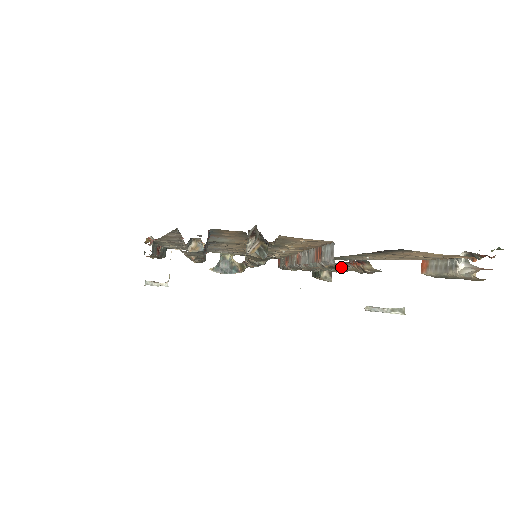
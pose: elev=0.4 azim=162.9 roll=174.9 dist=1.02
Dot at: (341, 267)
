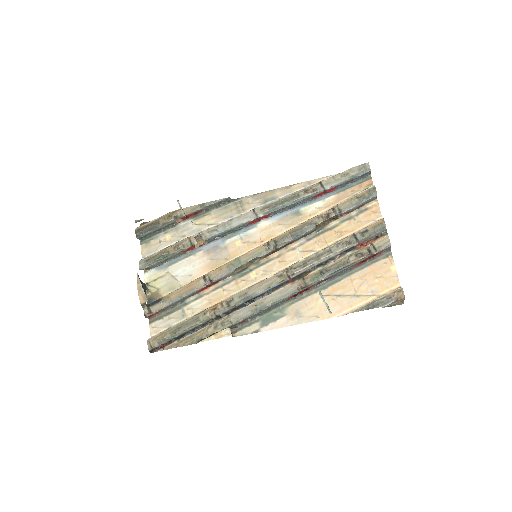
Dot at: (367, 235)
